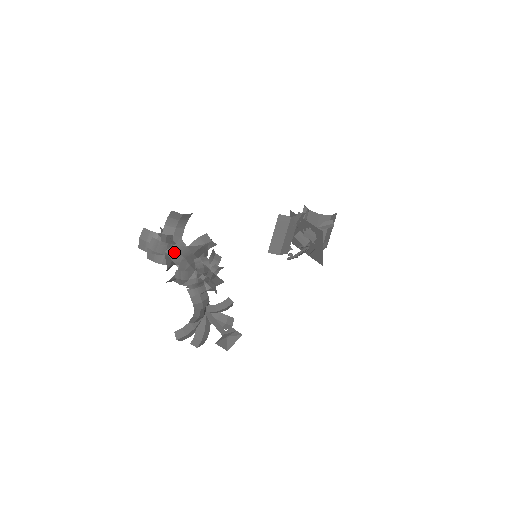
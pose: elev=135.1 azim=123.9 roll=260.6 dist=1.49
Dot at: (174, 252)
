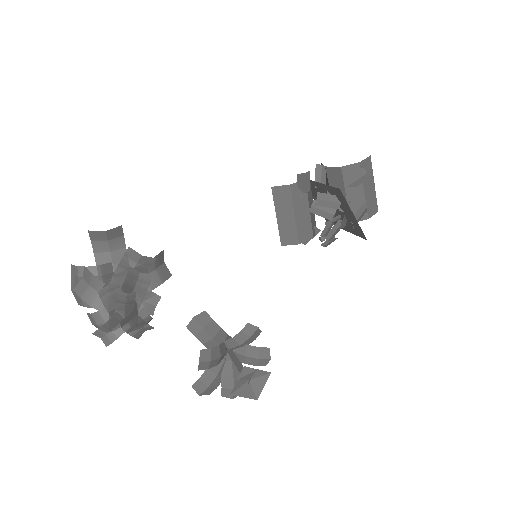
Dot at: (83, 288)
